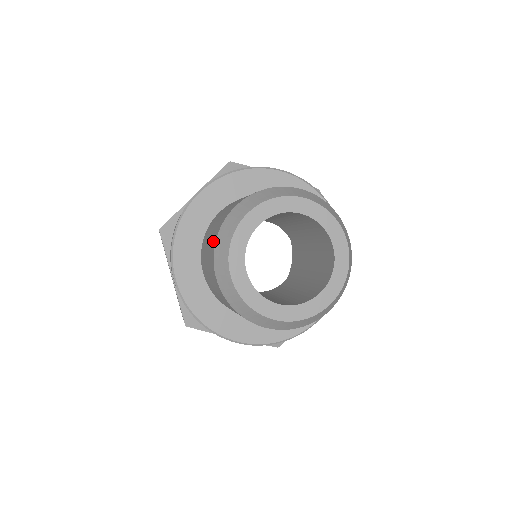
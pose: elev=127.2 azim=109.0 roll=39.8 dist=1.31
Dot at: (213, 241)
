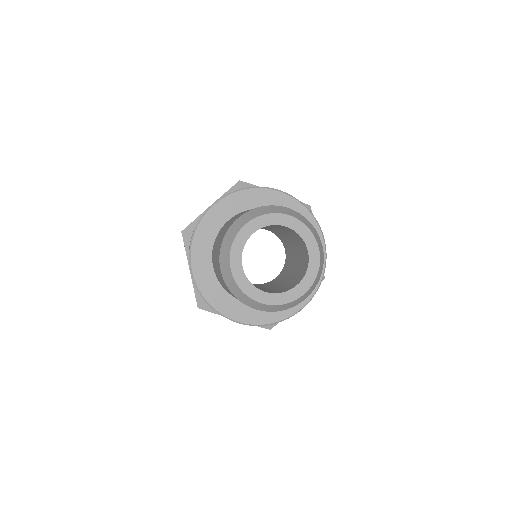
Dot at: (220, 243)
